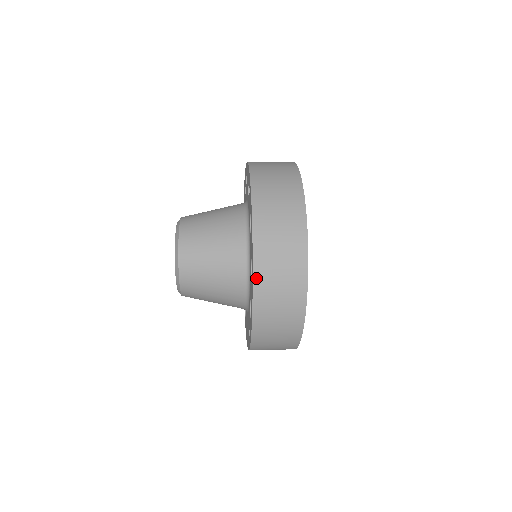
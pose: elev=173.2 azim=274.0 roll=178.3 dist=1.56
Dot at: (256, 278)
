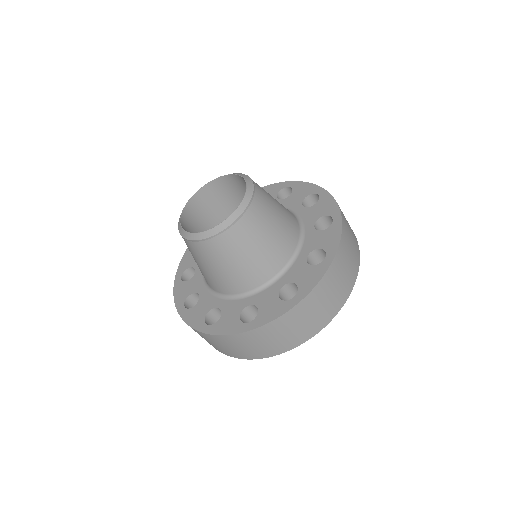
Dot at: (343, 221)
